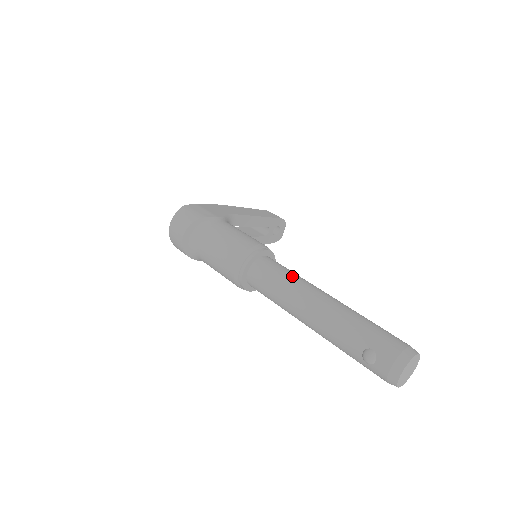
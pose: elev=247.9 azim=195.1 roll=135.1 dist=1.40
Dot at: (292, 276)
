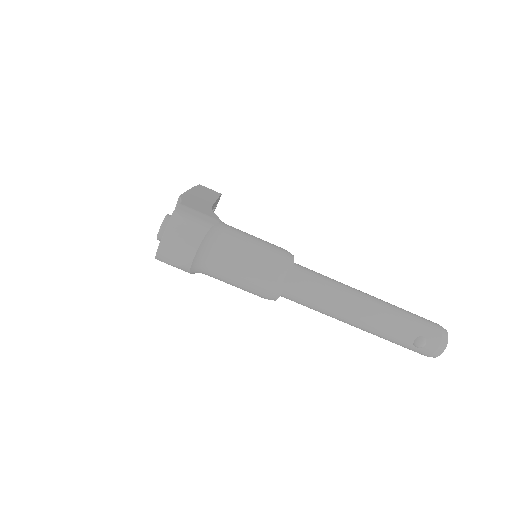
Dot at: (332, 281)
